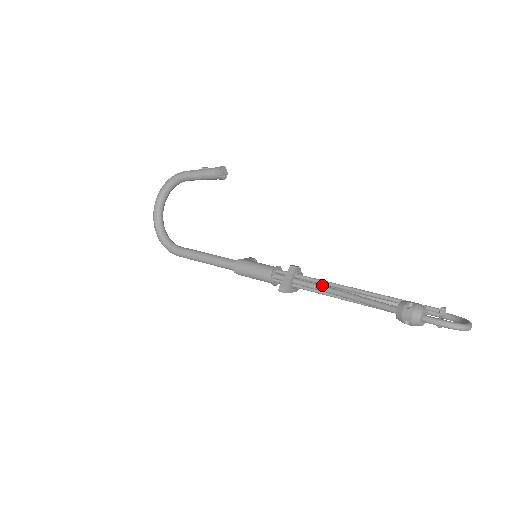
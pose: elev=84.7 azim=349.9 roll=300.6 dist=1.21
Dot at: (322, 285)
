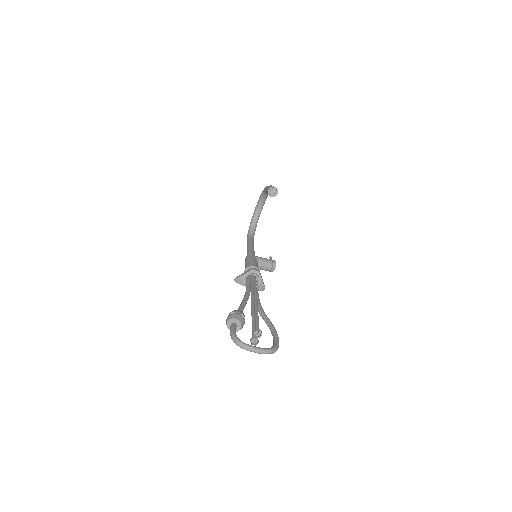
Dot at: (248, 287)
